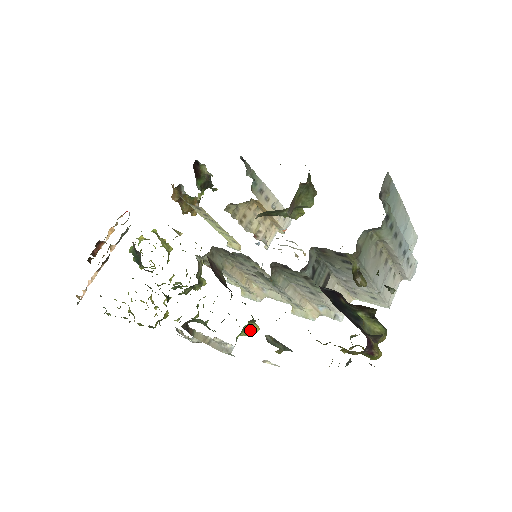
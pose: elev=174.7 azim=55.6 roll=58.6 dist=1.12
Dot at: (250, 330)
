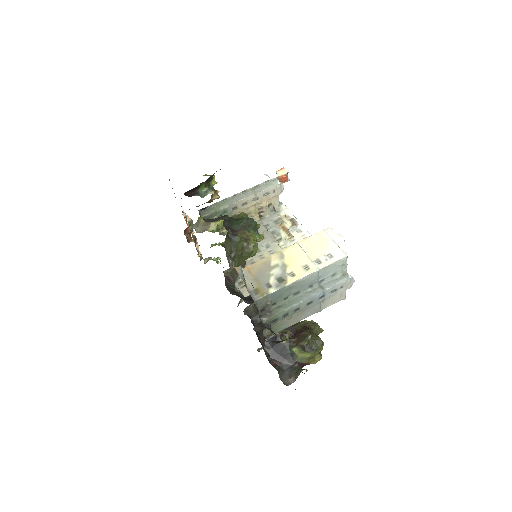
Dot at: occluded
